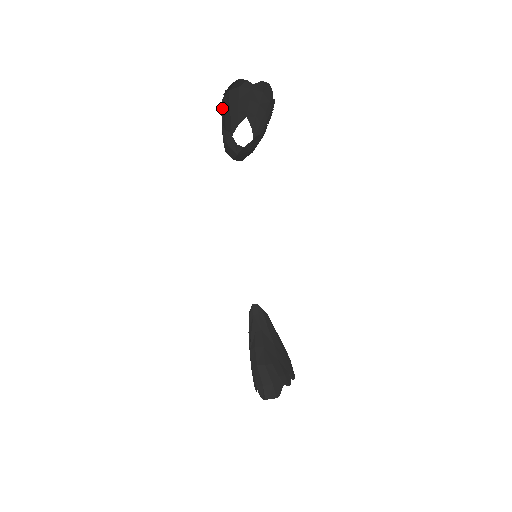
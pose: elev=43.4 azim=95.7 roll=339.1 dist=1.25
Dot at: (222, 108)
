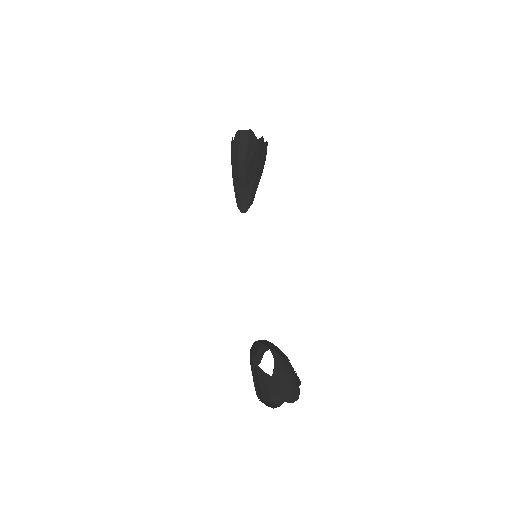
Dot at: occluded
